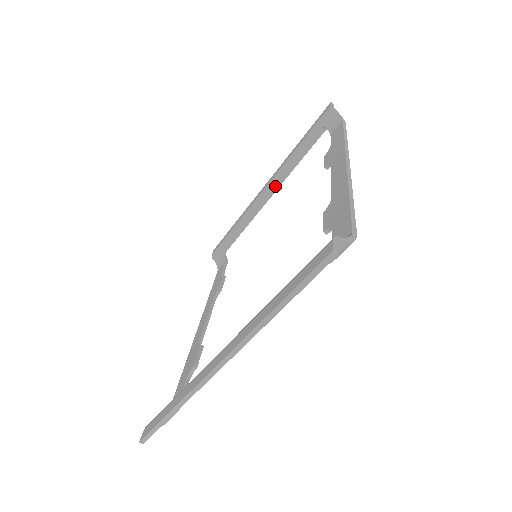
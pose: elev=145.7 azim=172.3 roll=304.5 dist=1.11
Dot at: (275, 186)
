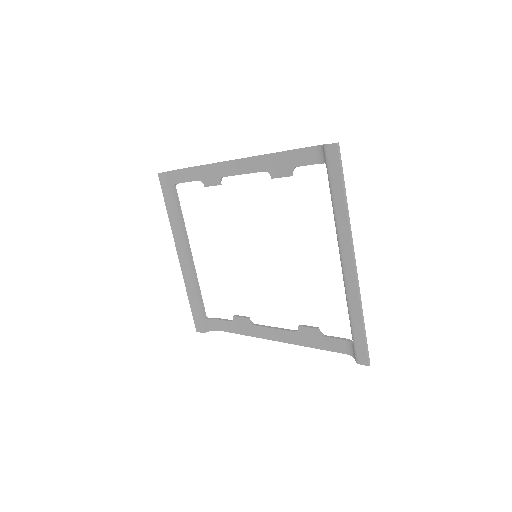
Dot at: (187, 245)
